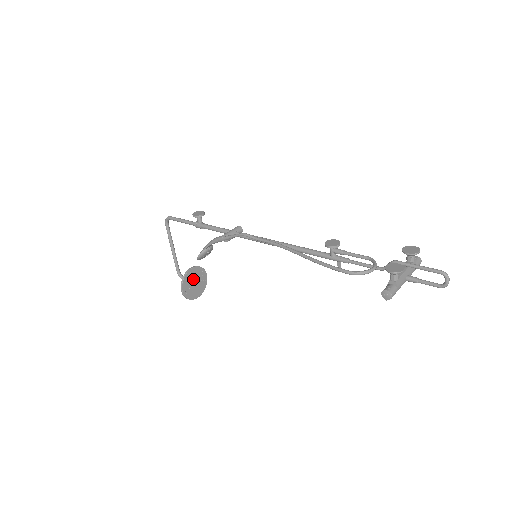
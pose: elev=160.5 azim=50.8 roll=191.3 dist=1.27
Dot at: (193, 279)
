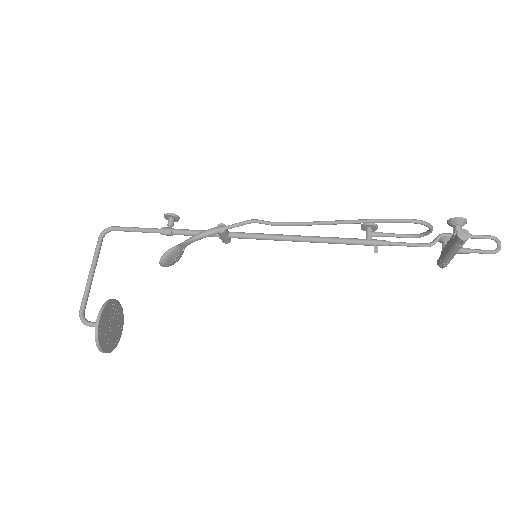
Dot at: (112, 318)
